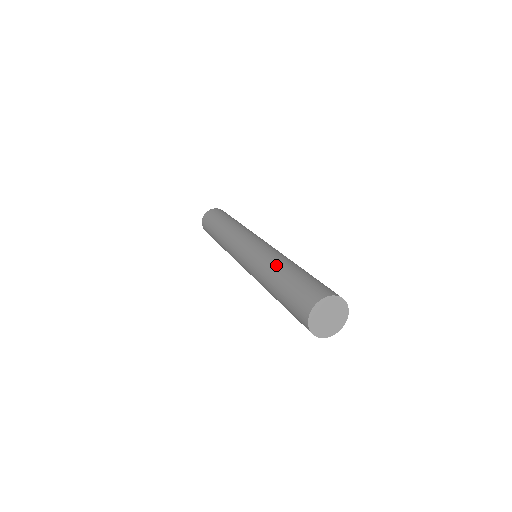
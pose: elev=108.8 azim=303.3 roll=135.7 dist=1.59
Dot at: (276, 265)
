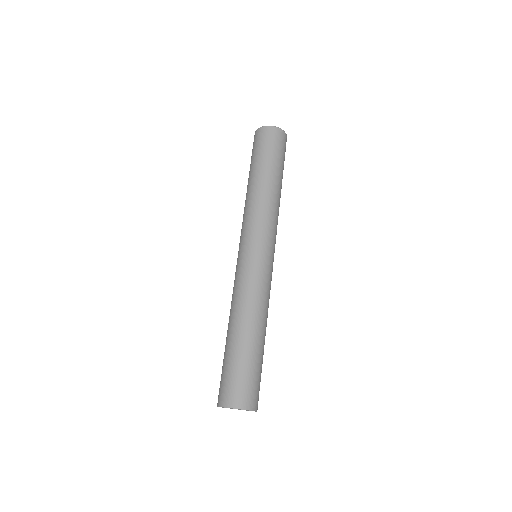
Dot at: (247, 320)
